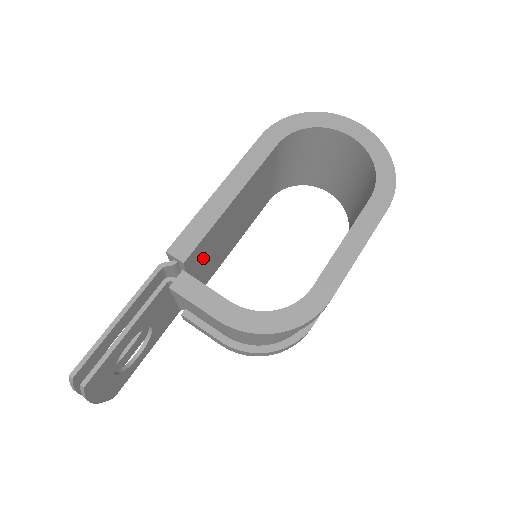
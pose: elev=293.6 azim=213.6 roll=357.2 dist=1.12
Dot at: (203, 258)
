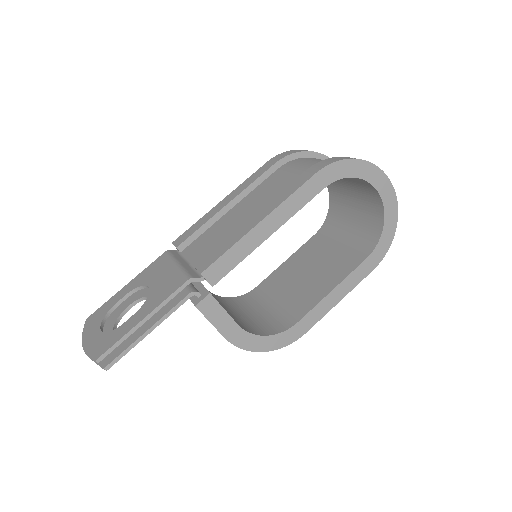
Dot at: occluded
